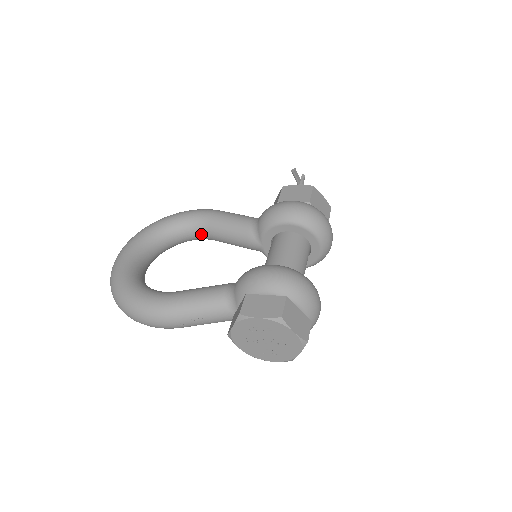
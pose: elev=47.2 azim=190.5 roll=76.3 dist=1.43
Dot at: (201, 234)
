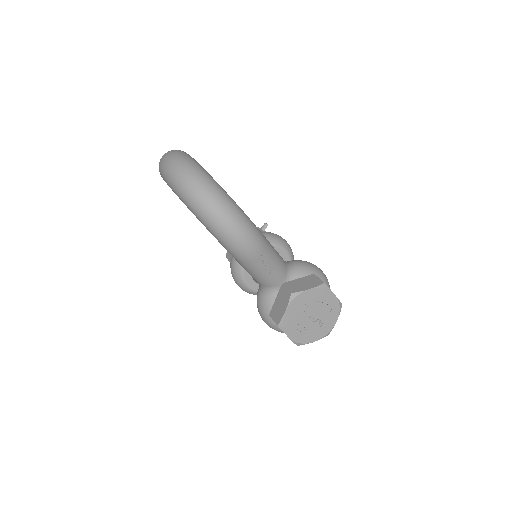
Dot at: occluded
